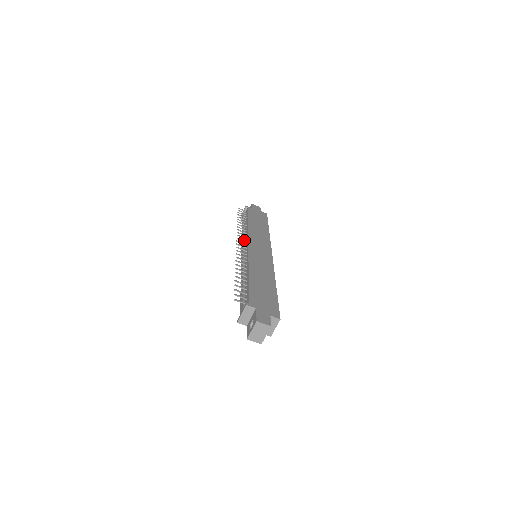
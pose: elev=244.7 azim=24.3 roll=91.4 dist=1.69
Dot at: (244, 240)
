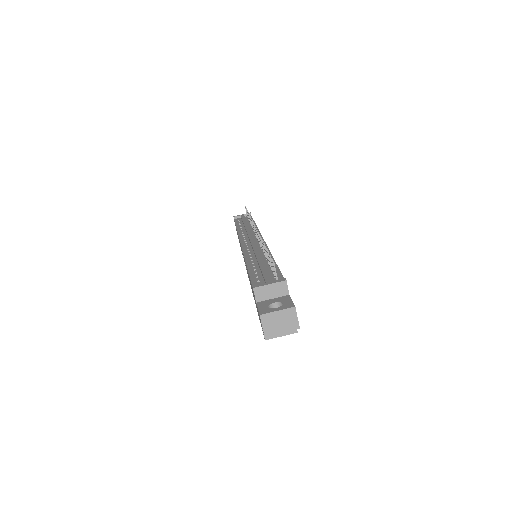
Dot at: occluded
